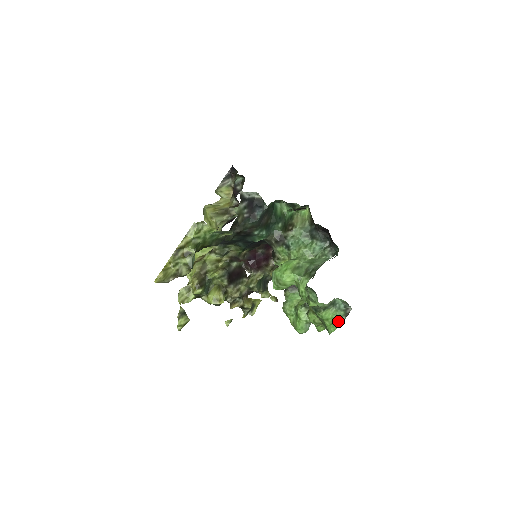
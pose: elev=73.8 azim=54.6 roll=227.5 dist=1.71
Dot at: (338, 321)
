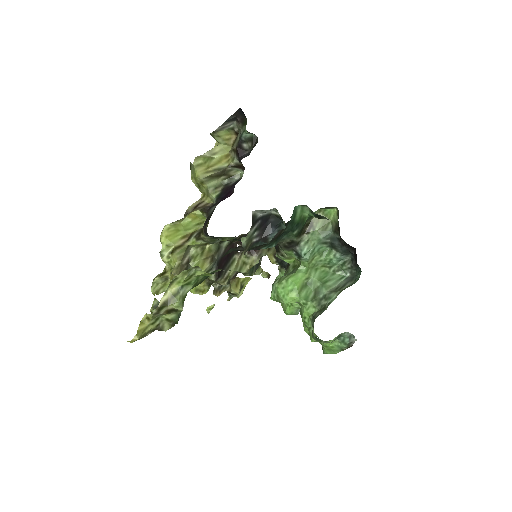
Dot at: (338, 350)
